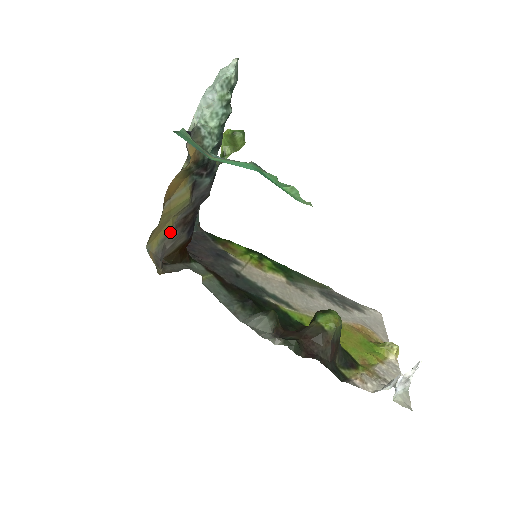
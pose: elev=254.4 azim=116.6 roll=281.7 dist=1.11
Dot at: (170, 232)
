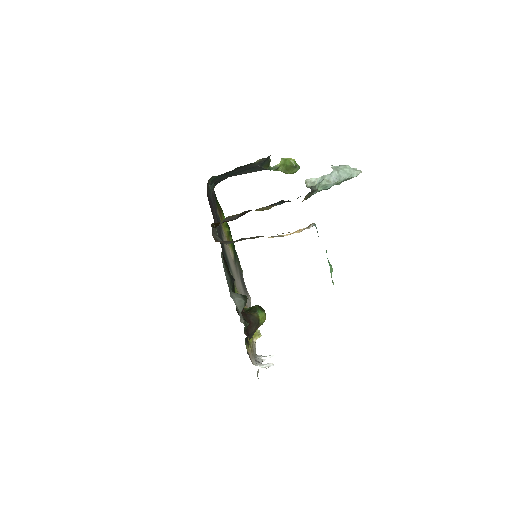
Dot at: (235, 215)
